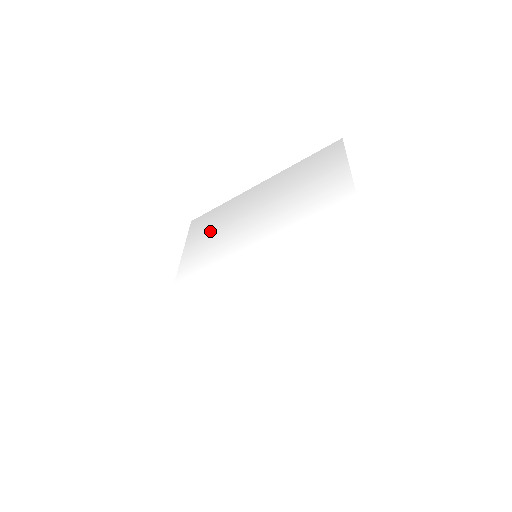
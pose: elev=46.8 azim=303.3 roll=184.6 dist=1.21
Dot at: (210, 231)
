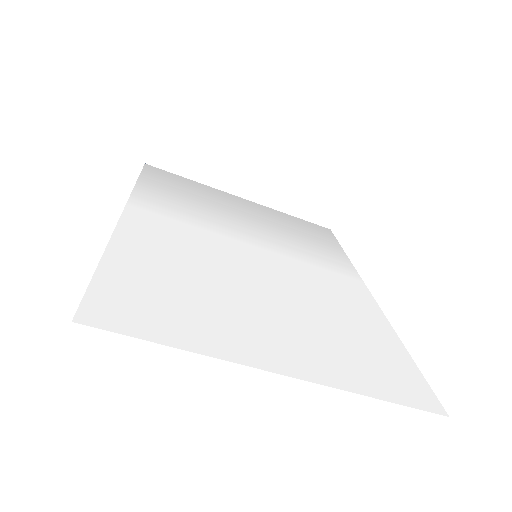
Dot at: (179, 191)
